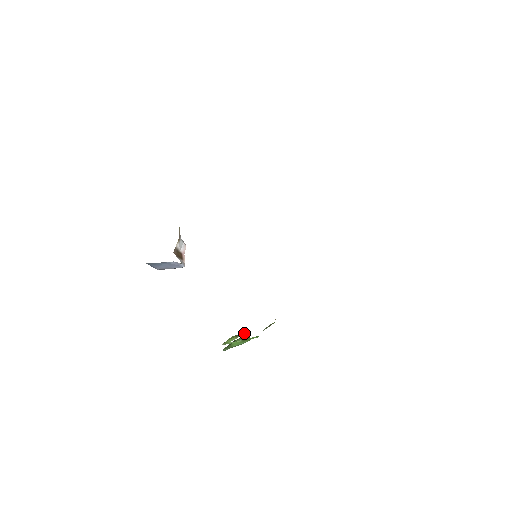
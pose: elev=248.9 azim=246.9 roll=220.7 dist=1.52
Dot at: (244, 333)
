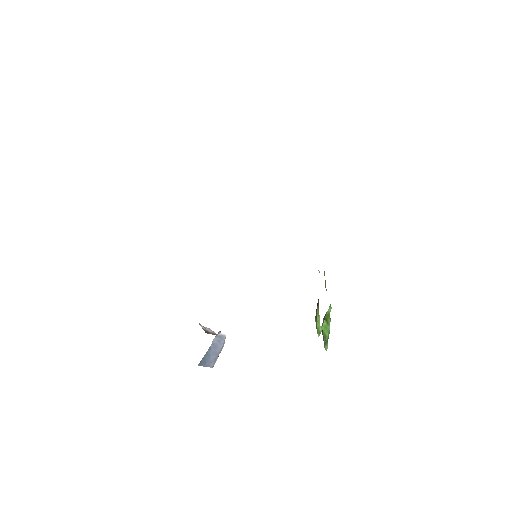
Dot at: (318, 303)
